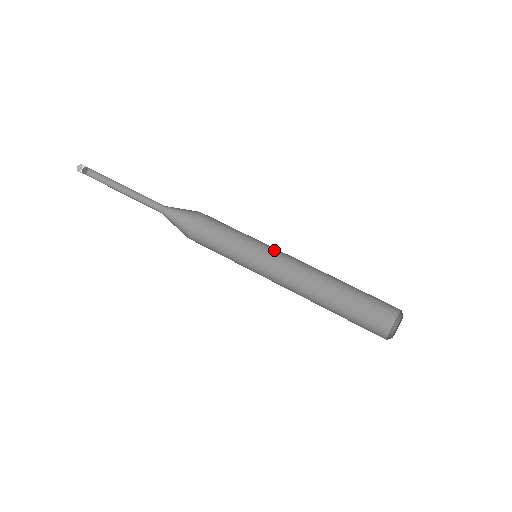
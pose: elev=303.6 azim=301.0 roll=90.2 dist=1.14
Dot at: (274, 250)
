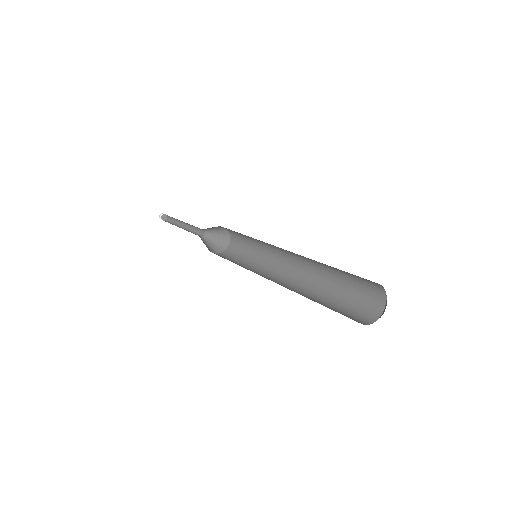
Dot at: (271, 245)
